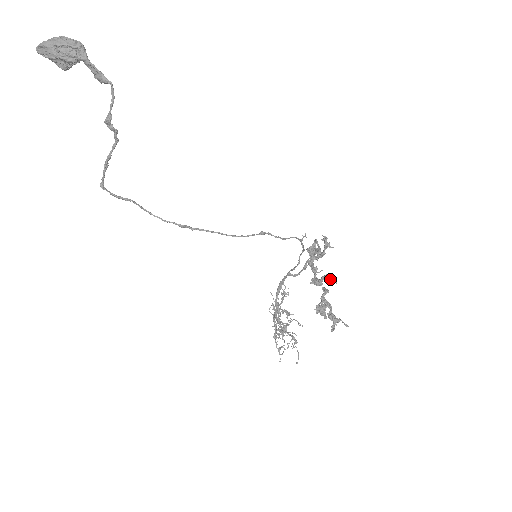
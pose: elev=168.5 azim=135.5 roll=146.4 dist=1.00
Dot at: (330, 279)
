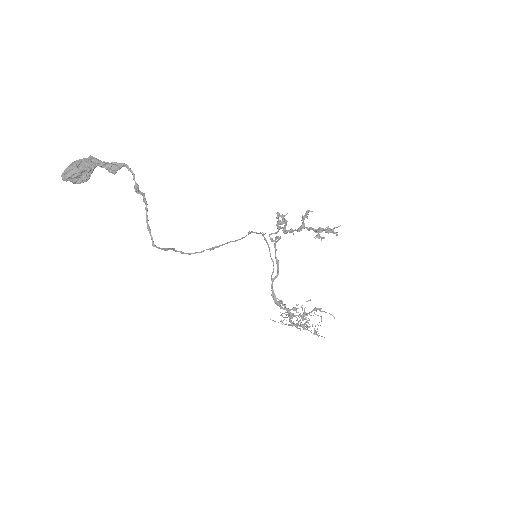
Dot at: (307, 213)
